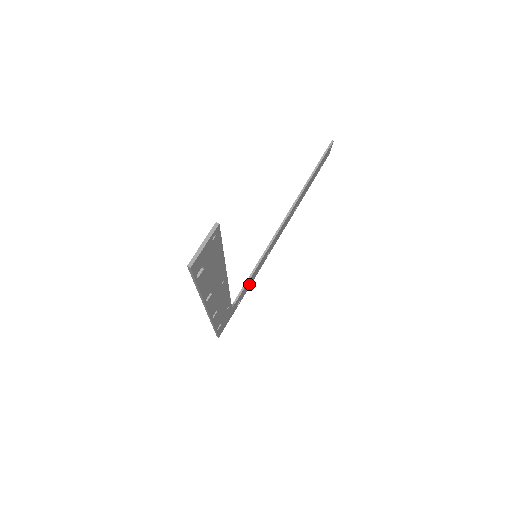
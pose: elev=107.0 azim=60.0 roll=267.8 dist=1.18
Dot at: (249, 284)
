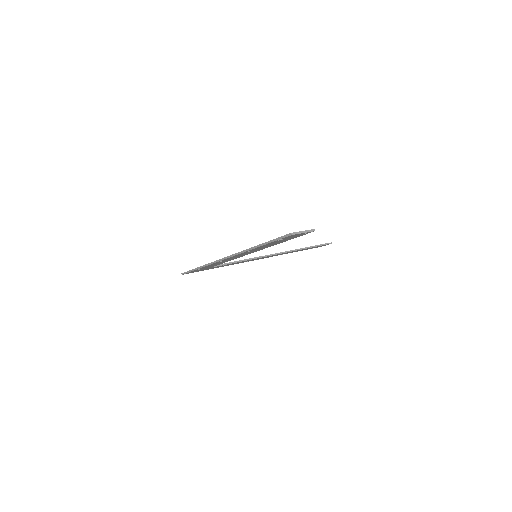
Dot at: (226, 265)
